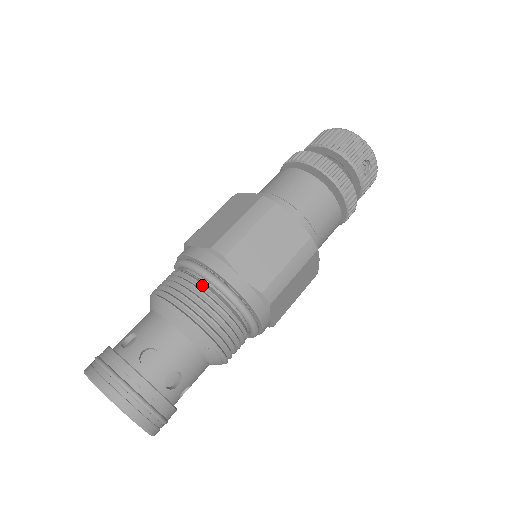
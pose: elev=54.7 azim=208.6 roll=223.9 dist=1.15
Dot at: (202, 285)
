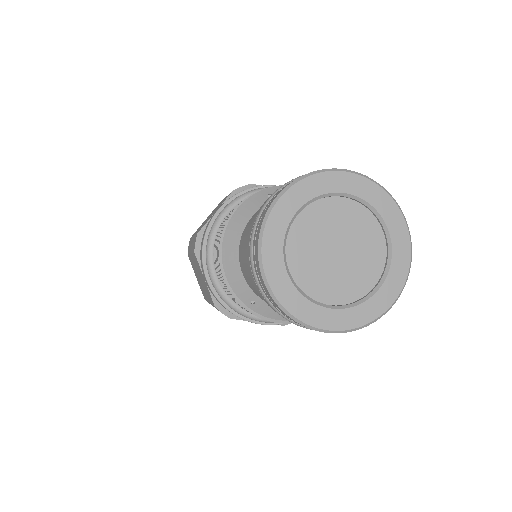
Dot at: occluded
